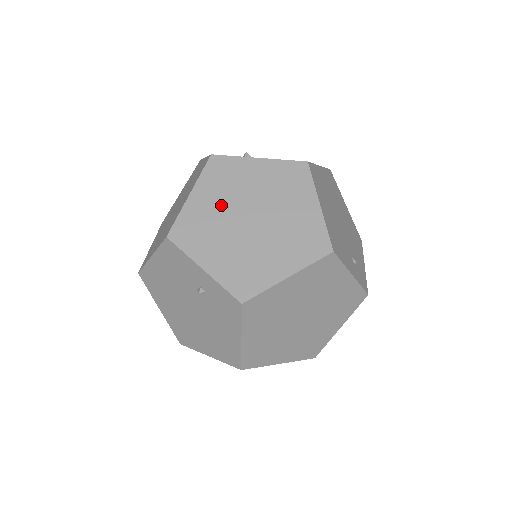
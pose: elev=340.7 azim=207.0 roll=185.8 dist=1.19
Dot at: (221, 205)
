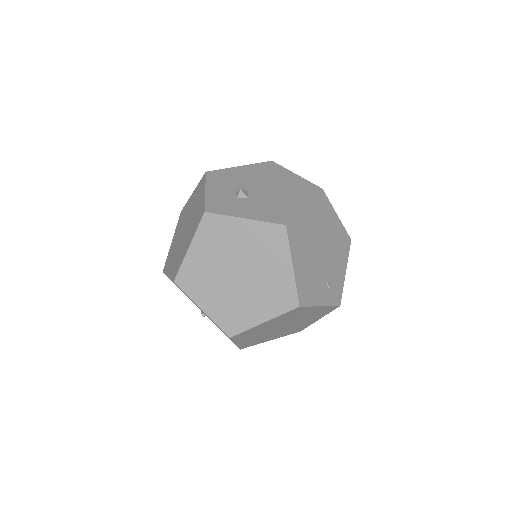
Dot at: (213, 260)
